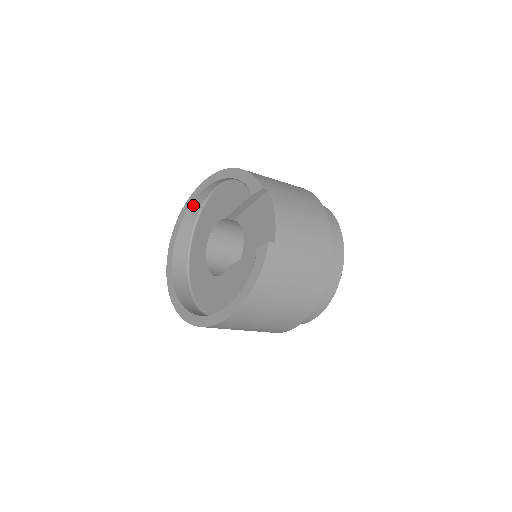
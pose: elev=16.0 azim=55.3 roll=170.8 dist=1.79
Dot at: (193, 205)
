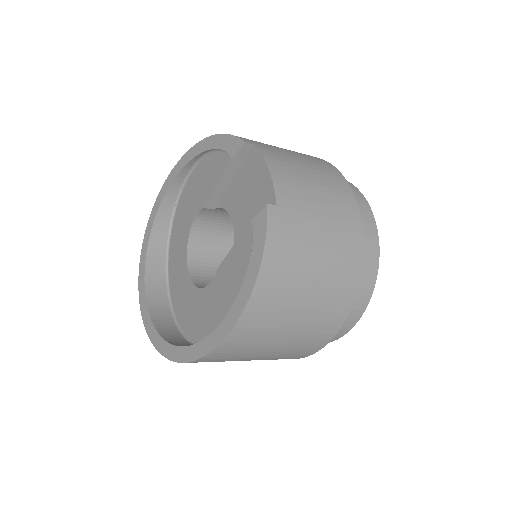
Dot at: (161, 209)
